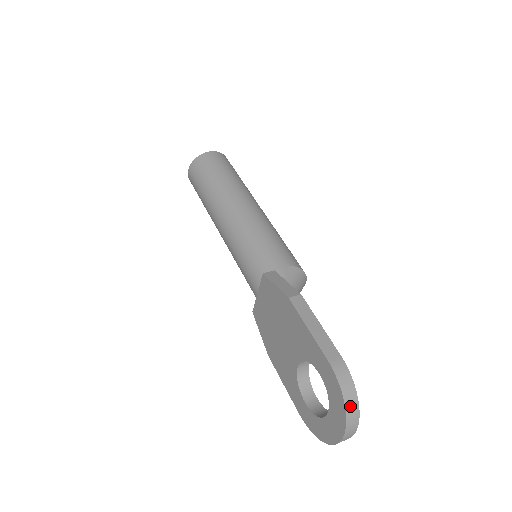
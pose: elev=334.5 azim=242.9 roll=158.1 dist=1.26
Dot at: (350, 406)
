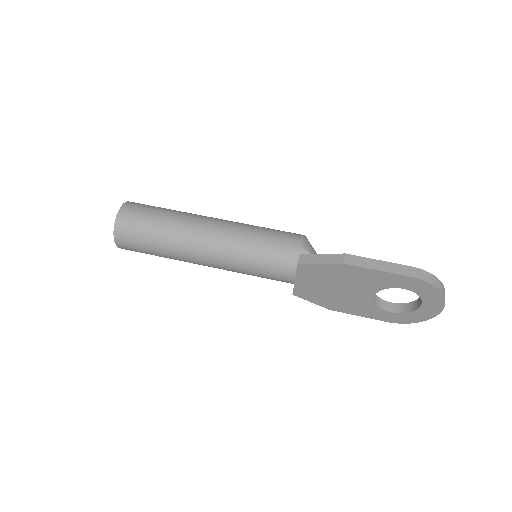
Dot at: (441, 288)
